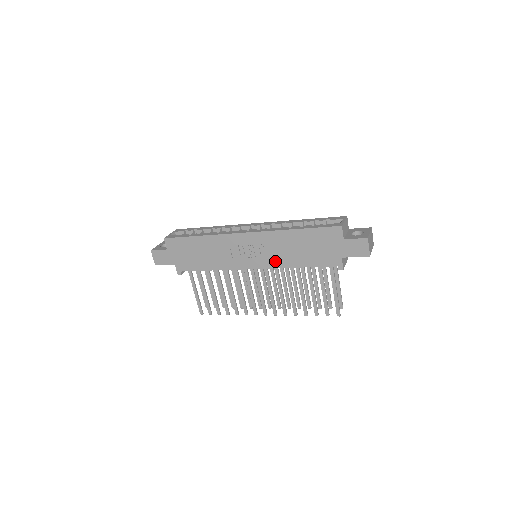
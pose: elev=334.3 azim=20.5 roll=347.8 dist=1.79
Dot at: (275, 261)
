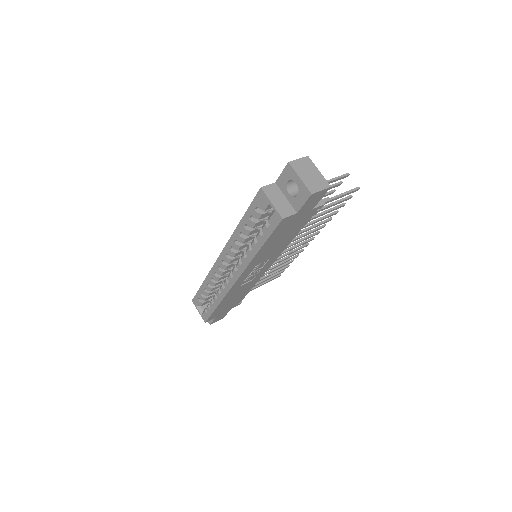
Dot at: (276, 254)
